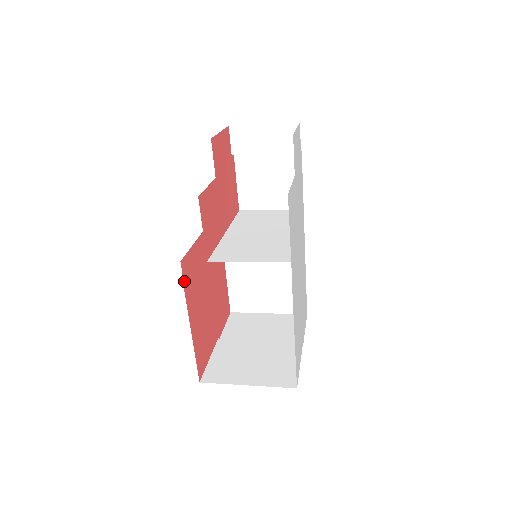
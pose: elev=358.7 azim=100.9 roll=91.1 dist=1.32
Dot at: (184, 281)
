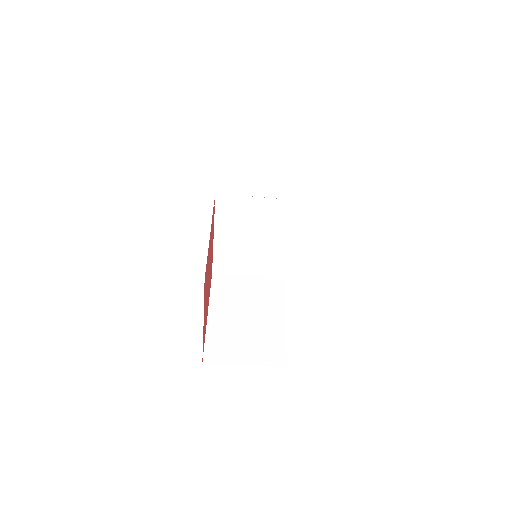
Dot at: occluded
